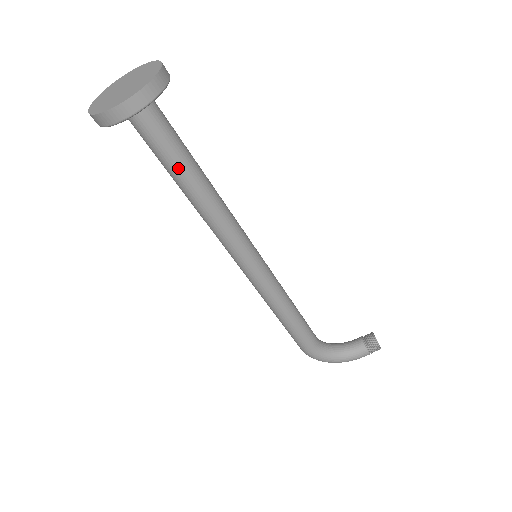
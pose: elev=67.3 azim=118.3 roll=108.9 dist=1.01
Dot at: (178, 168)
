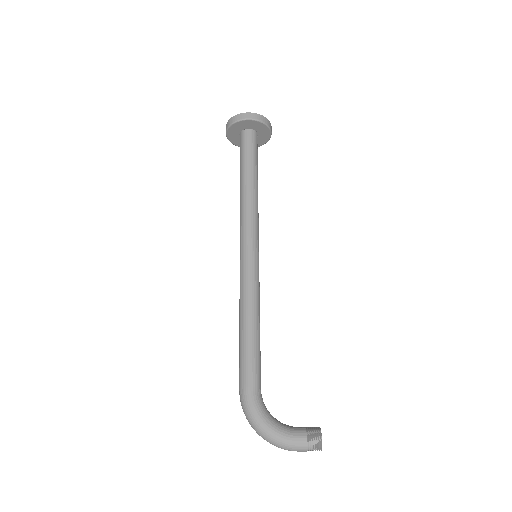
Dot at: (249, 165)
